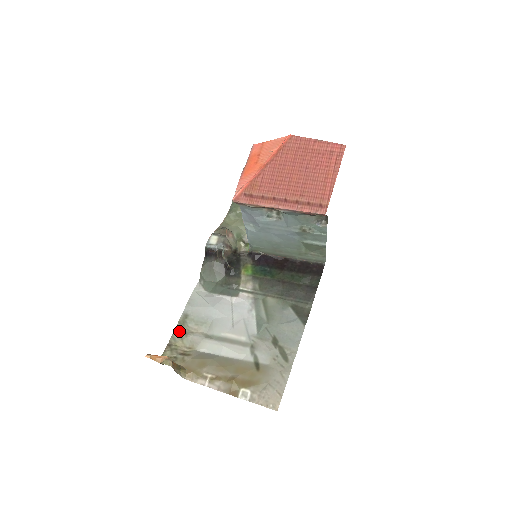
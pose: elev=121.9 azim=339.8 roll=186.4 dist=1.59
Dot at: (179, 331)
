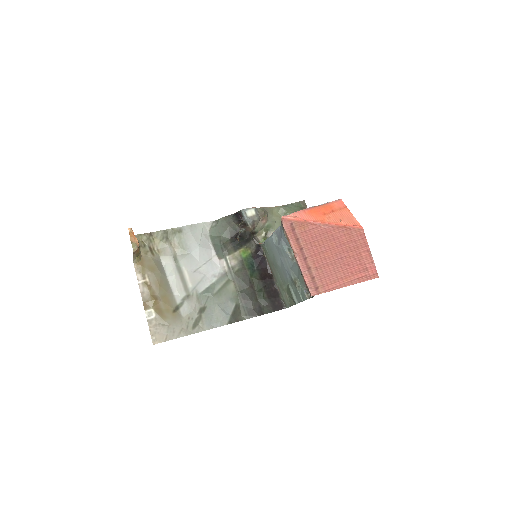
Dot at: (166, 234)
